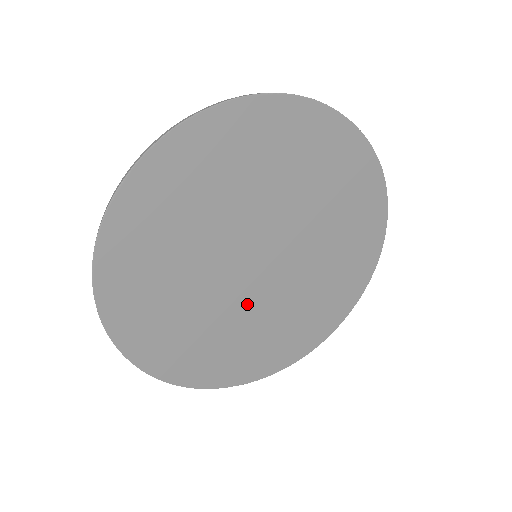
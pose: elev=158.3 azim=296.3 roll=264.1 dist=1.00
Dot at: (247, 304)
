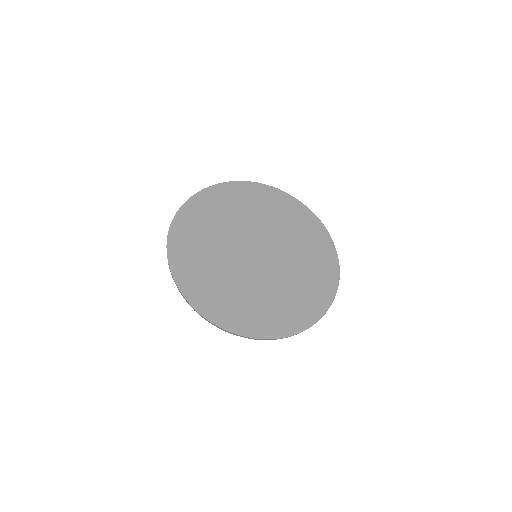
Dot at: (252, 277)
